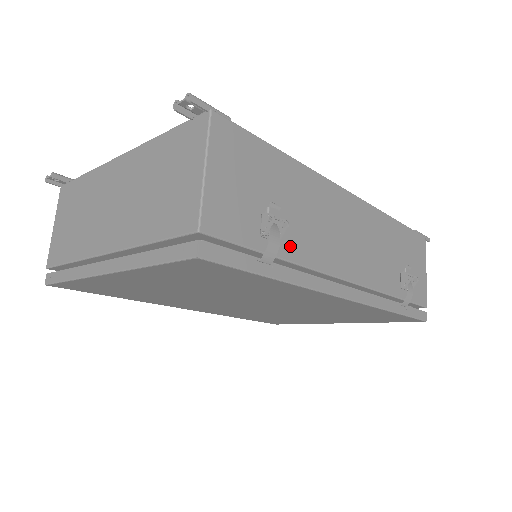
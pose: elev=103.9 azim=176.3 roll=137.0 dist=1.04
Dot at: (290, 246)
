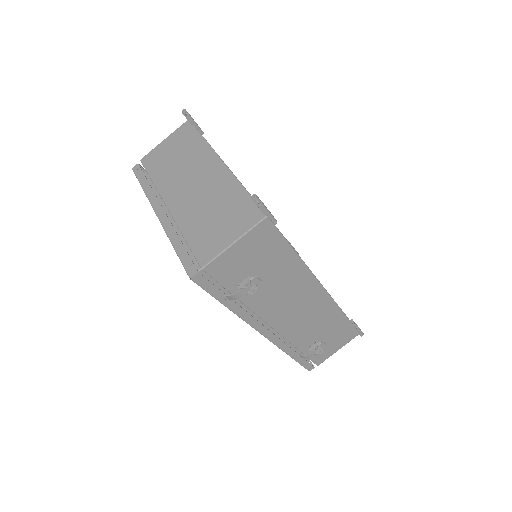
Dot at: (251, 297)
